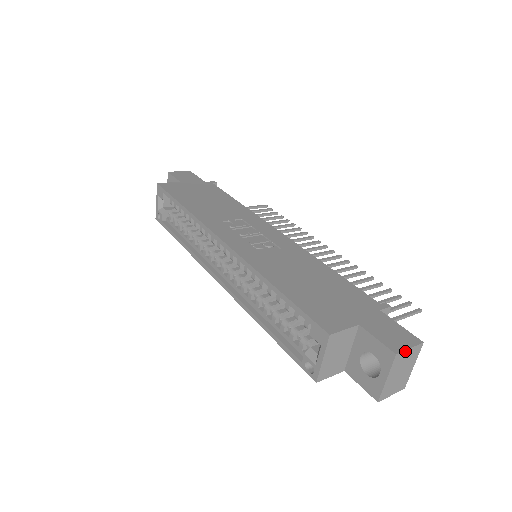
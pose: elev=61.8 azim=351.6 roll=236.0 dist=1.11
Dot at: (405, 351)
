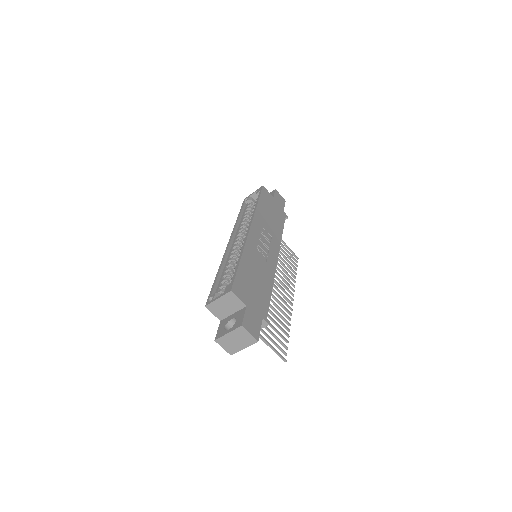
Dot at: (247, 331)
